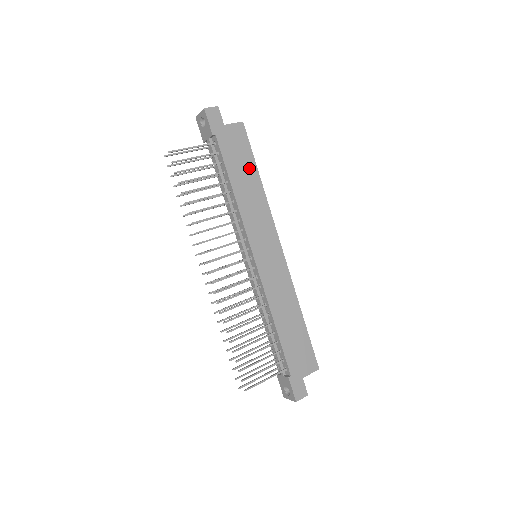
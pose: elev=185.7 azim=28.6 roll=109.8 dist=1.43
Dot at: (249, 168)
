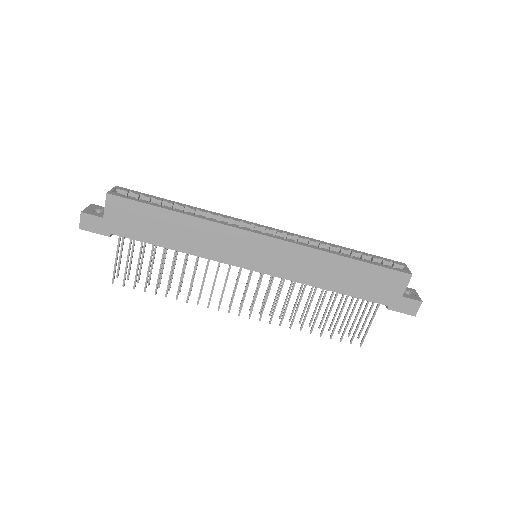
Dot at: (160, 218)
